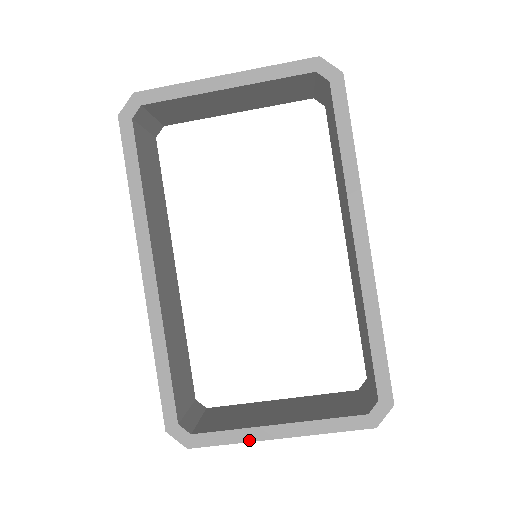
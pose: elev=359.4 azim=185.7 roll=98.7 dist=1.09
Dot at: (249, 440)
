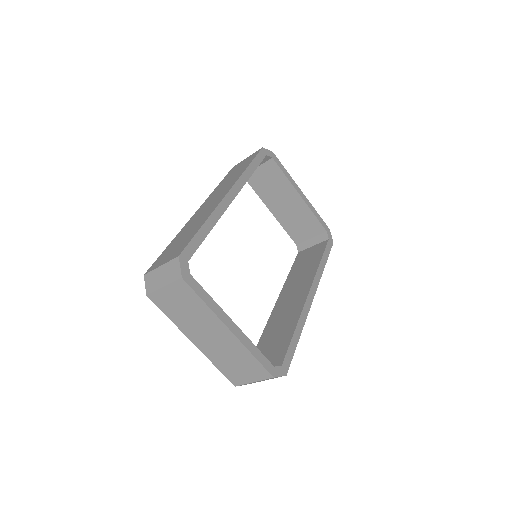
Dot at: (216, 313)
